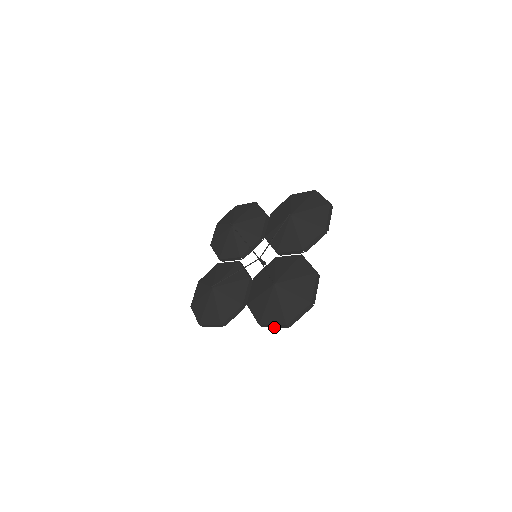
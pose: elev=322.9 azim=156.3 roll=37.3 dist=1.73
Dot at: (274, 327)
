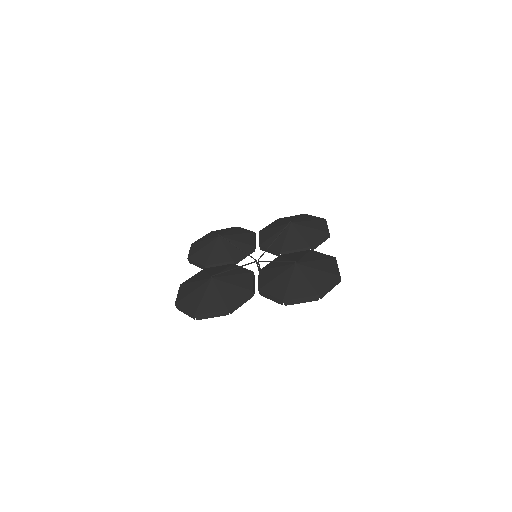
Dot at: occluded
